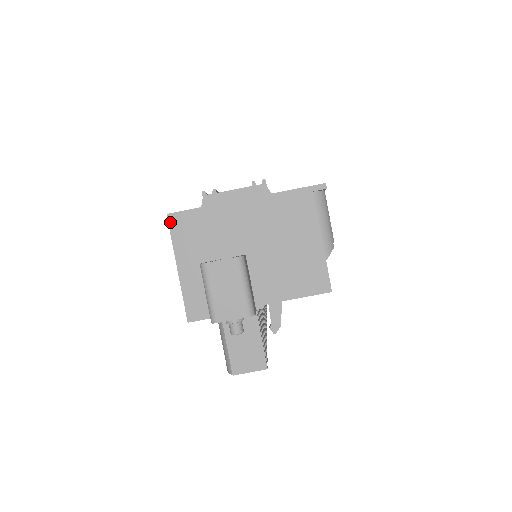
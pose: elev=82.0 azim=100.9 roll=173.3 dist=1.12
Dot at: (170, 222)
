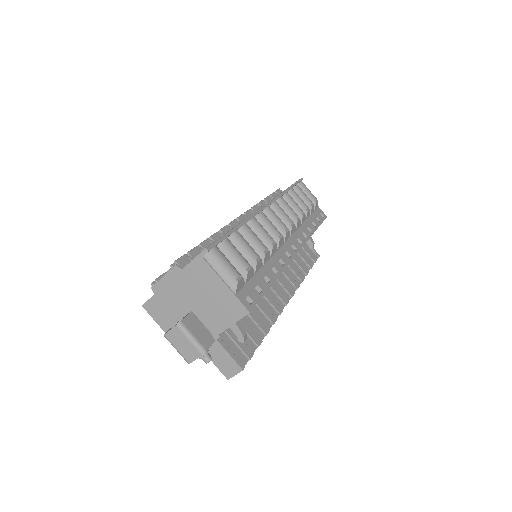
Dot at: (146, 309)
